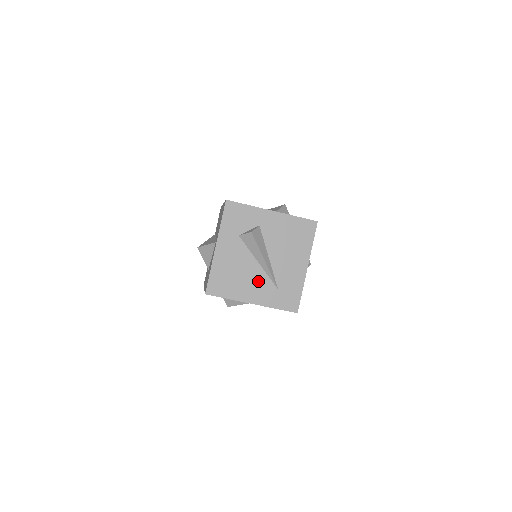
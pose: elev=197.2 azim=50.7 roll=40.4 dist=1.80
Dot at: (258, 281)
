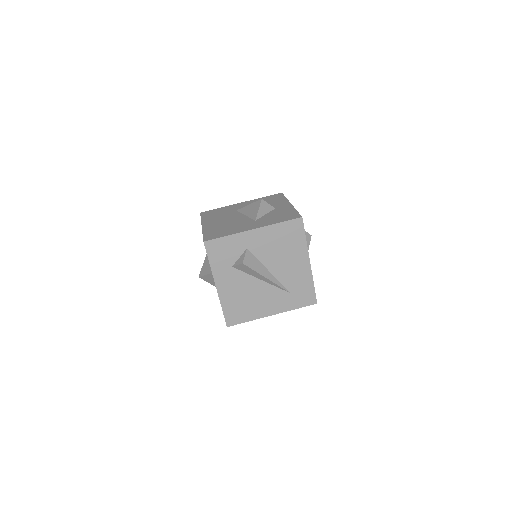
Dot at: (269, 295)
